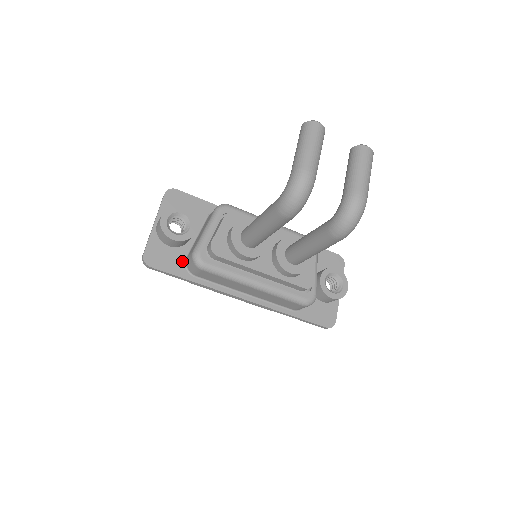
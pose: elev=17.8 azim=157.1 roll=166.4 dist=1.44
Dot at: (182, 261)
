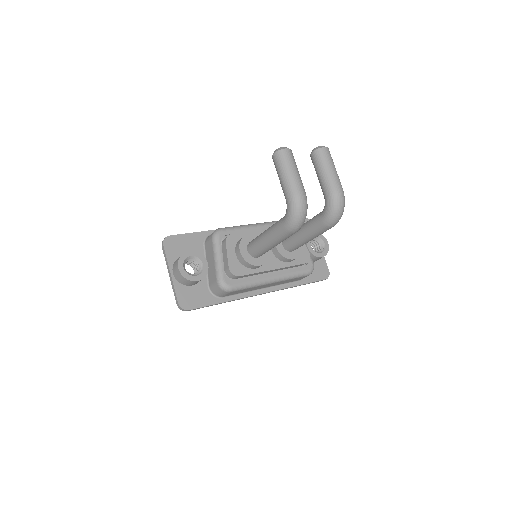
Dot at: (207, 291)
